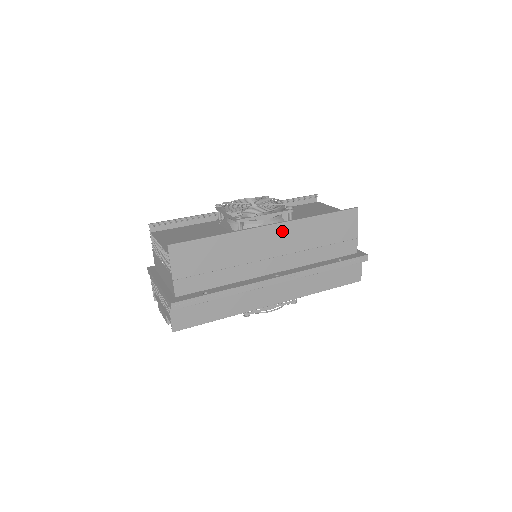
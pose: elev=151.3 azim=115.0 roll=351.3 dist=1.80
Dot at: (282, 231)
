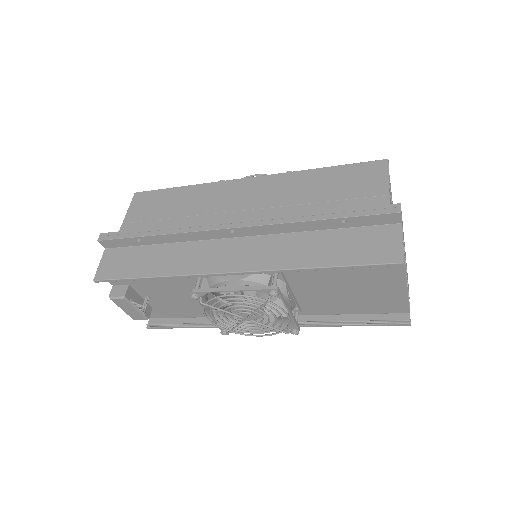
Dot at: (262, 184)
